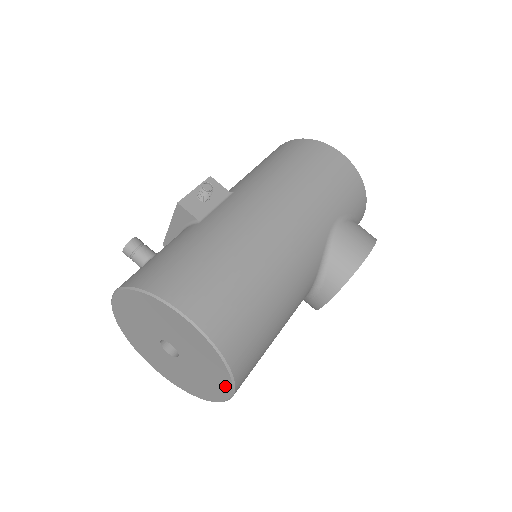
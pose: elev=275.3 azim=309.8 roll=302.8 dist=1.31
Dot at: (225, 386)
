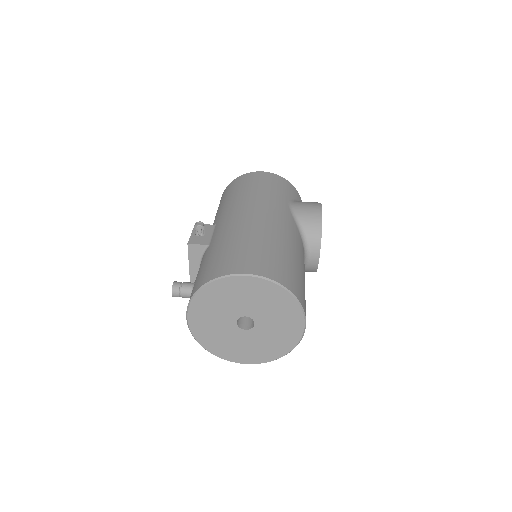
Dot at: (297, 315)
